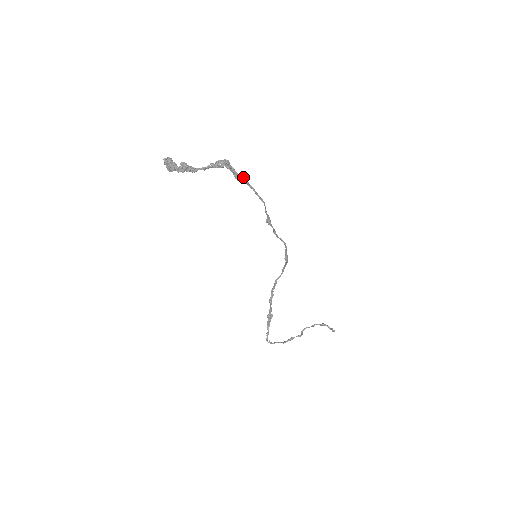
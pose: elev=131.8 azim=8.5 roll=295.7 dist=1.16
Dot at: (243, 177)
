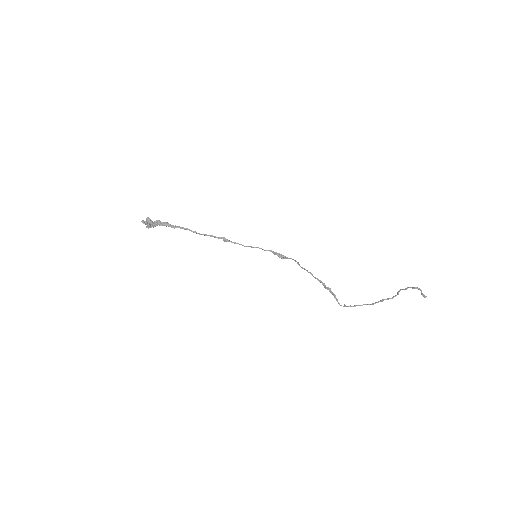
Dot at: (174, 227)
